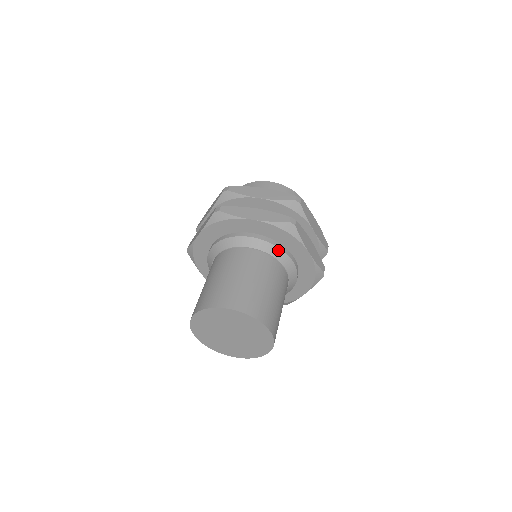
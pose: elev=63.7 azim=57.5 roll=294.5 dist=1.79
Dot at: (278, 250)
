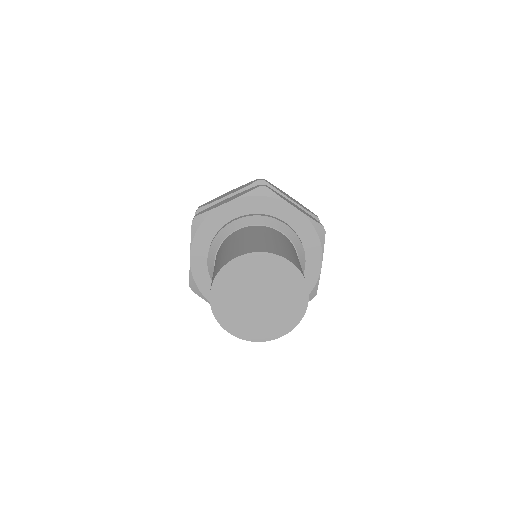
Dot at: (265, 218)
